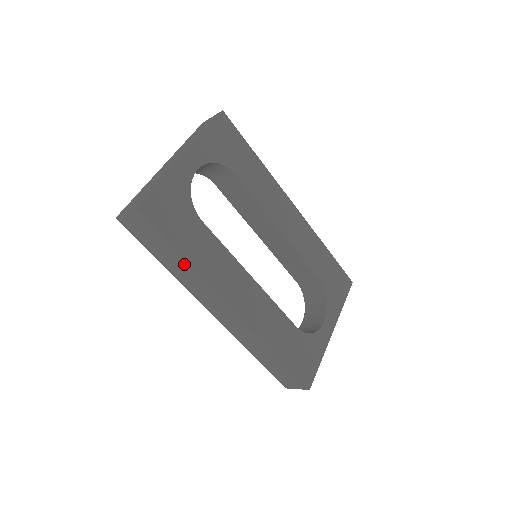
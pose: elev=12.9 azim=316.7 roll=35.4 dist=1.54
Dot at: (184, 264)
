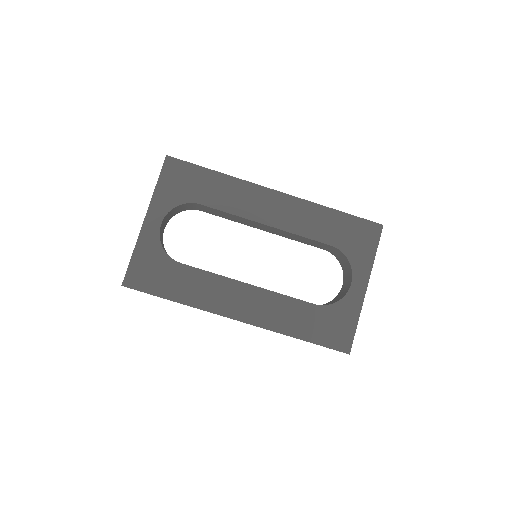
Dot at: (180, 303)
